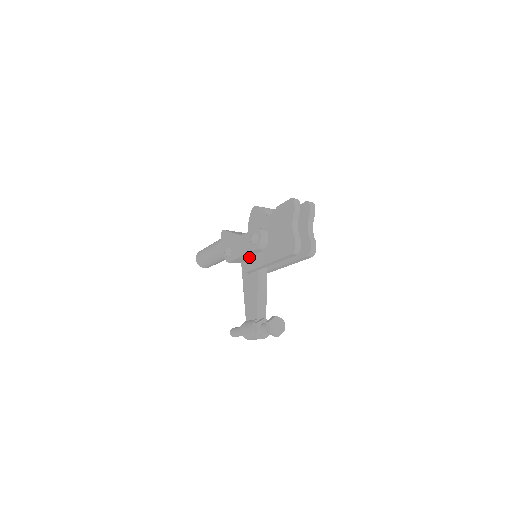
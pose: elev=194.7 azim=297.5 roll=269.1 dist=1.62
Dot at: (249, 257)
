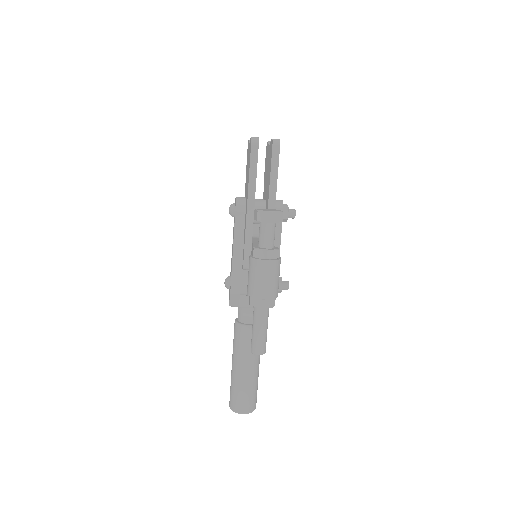
Dot at: occluded
